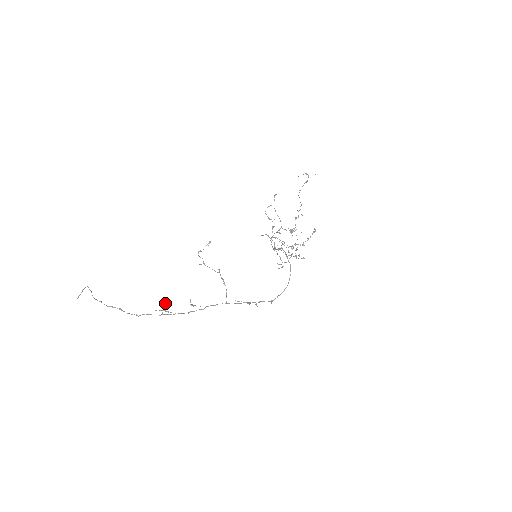
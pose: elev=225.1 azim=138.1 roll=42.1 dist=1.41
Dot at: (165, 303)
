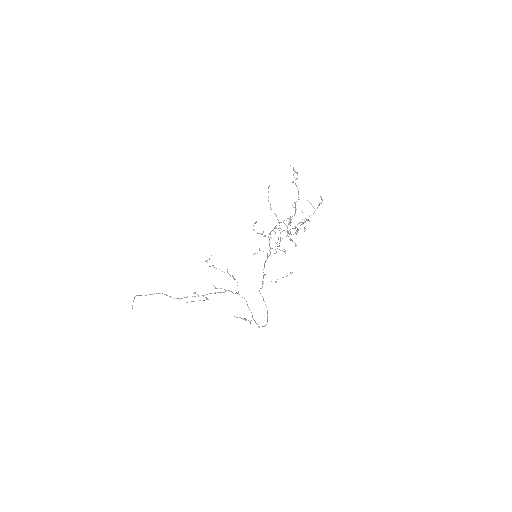
Dot at: (194, 293)
